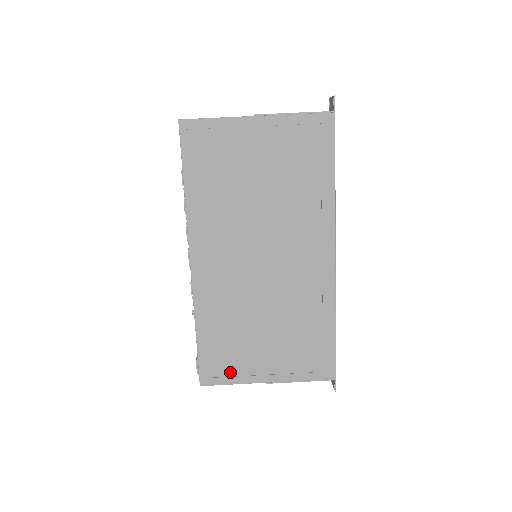
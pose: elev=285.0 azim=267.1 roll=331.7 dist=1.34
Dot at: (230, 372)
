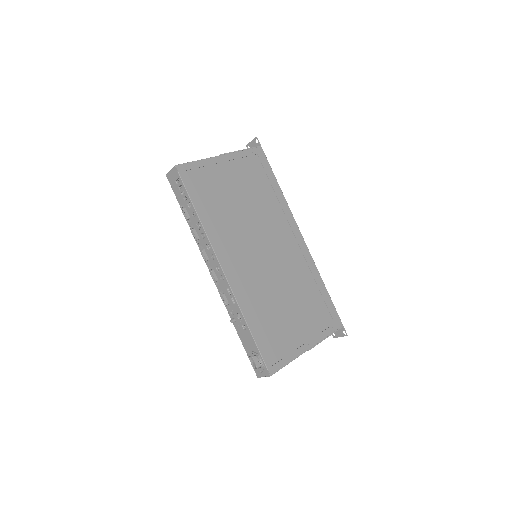
Dot at: (284, 352)
